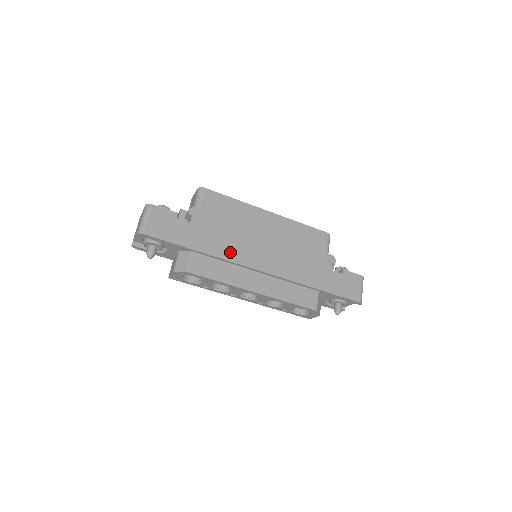
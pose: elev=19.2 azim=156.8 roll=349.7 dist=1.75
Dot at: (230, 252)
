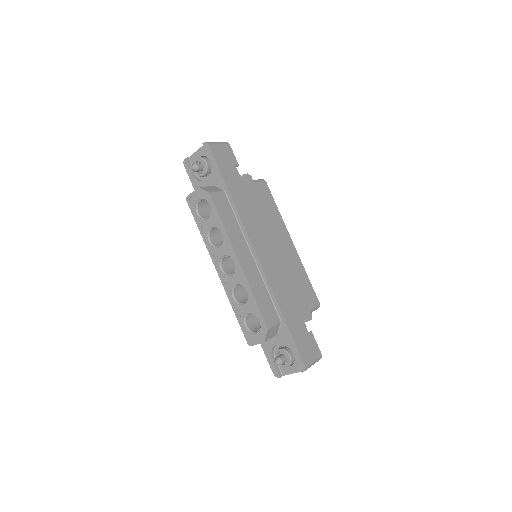
Dot at: (248, 220)
